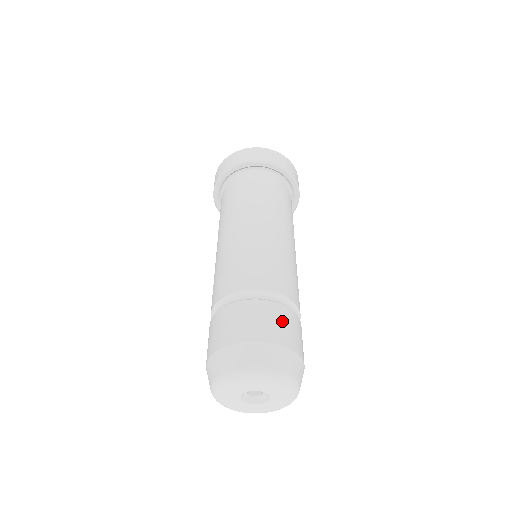
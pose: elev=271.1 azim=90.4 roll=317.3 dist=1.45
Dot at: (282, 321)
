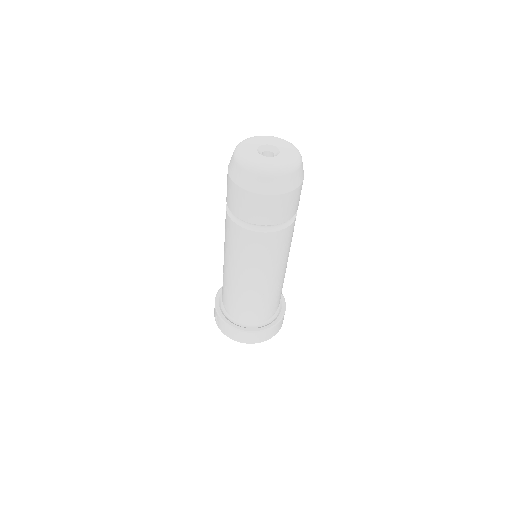
Dot at: occluded
